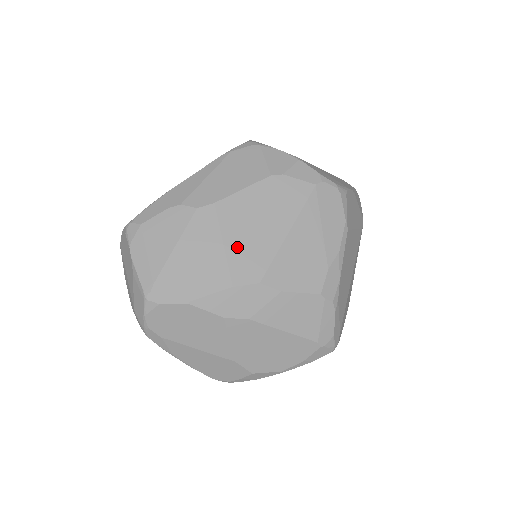
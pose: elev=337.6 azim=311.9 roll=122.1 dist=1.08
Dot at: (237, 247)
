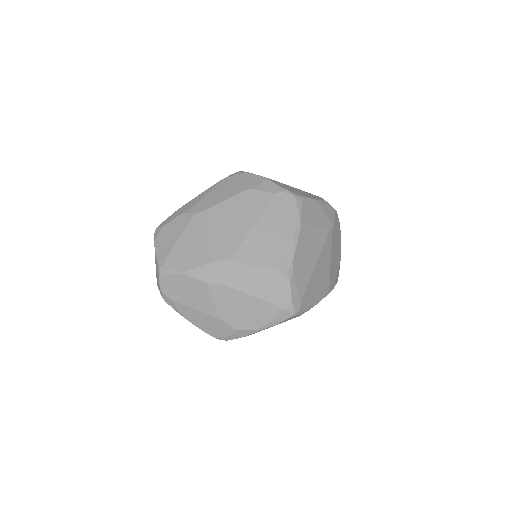
Dot at: (218, 237)
